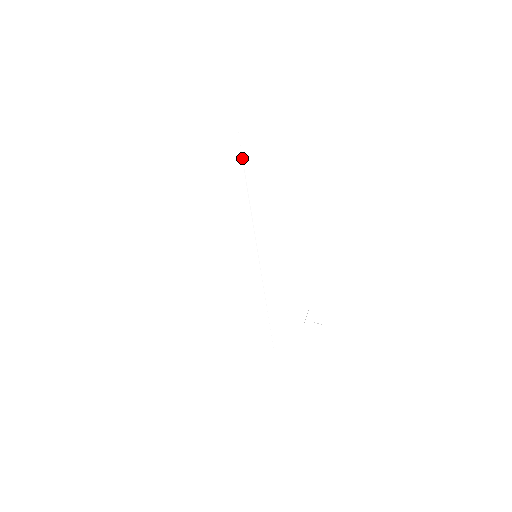
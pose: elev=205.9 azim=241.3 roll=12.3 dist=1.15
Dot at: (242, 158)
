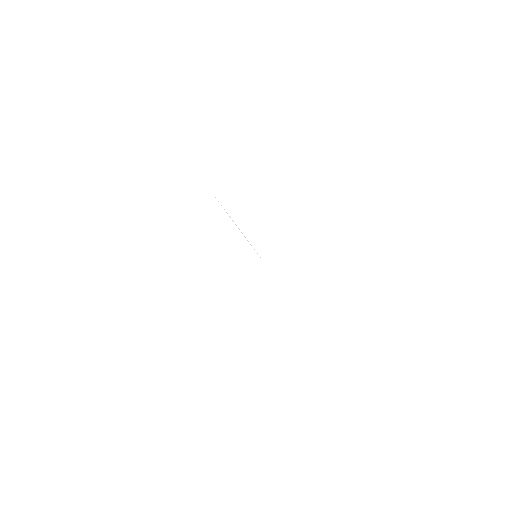
Dot at: occluded
